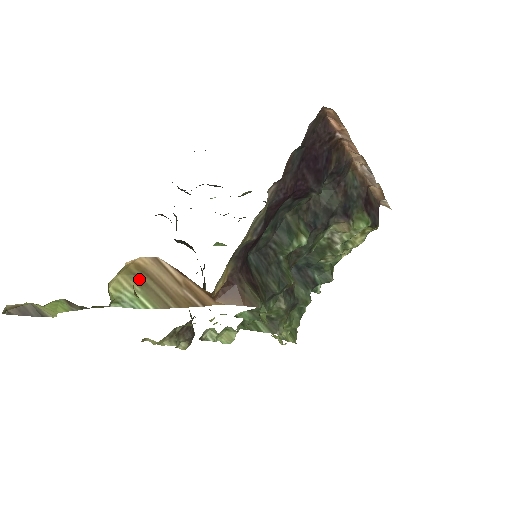
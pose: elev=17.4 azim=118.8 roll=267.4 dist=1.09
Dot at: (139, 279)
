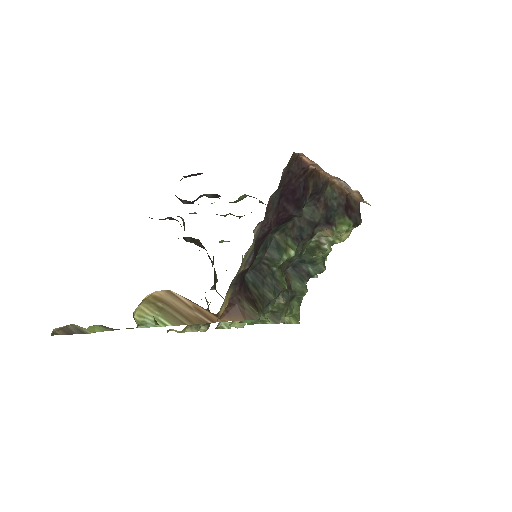
Dot at: (157, 306)
